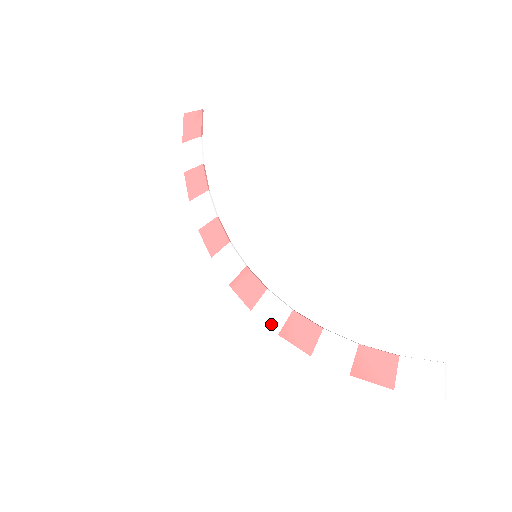
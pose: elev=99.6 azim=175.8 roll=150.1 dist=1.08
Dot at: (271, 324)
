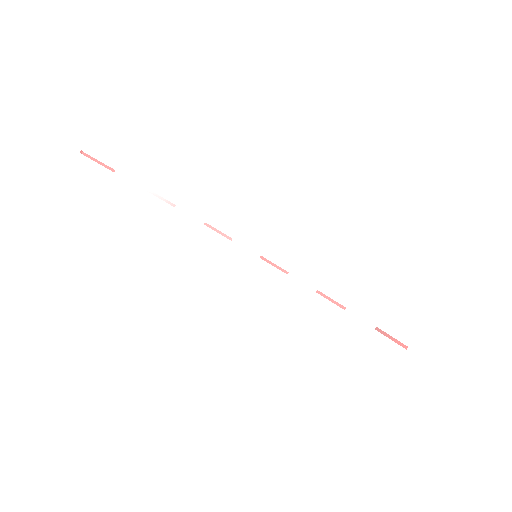
Dot at: occluded
